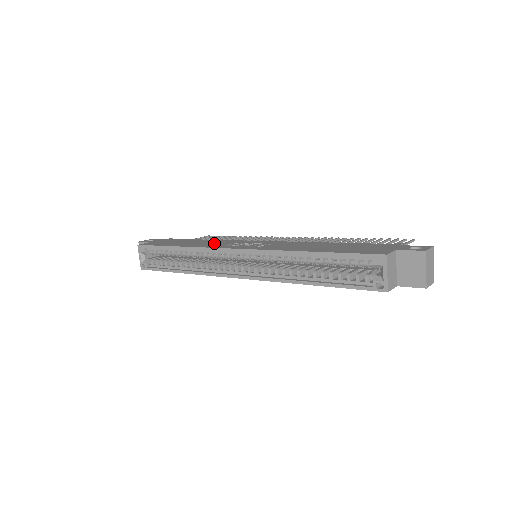
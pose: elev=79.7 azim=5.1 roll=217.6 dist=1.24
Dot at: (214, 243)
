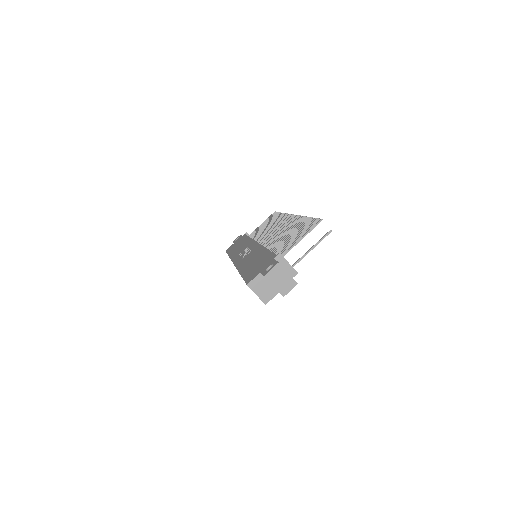
Dot at: (241, 249)
